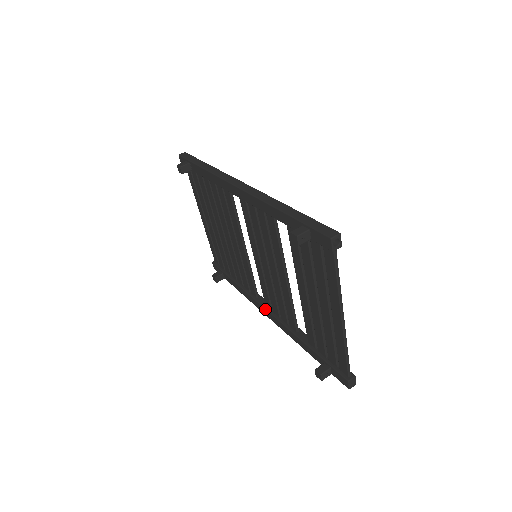
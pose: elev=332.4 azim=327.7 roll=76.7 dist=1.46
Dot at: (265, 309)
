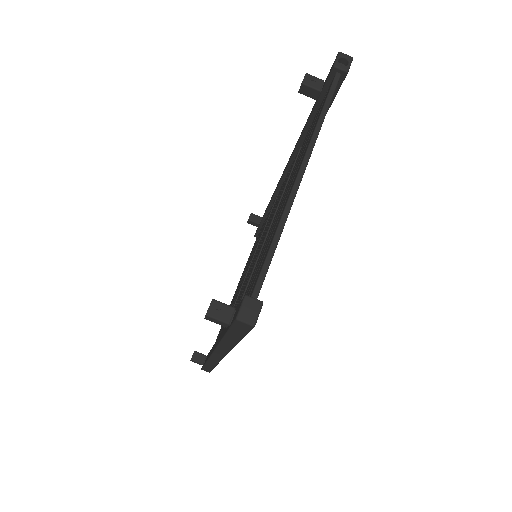
Dot at: occluded
